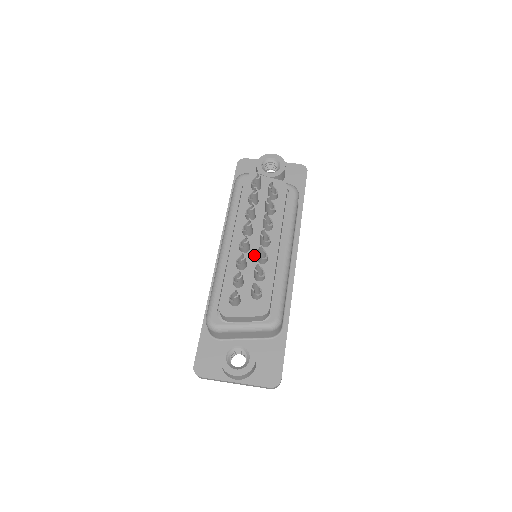
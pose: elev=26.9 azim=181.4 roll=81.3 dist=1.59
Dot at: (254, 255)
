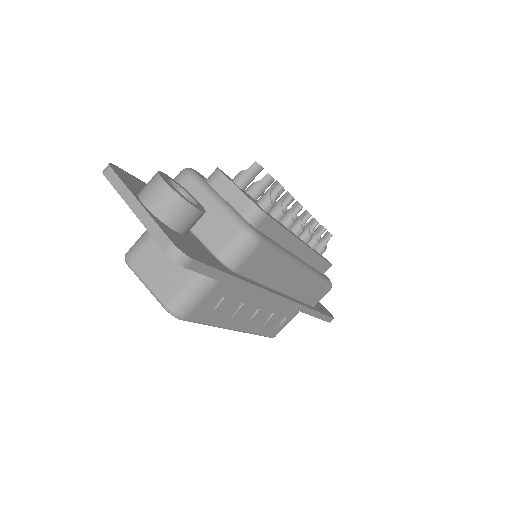
Dot at: occluded
